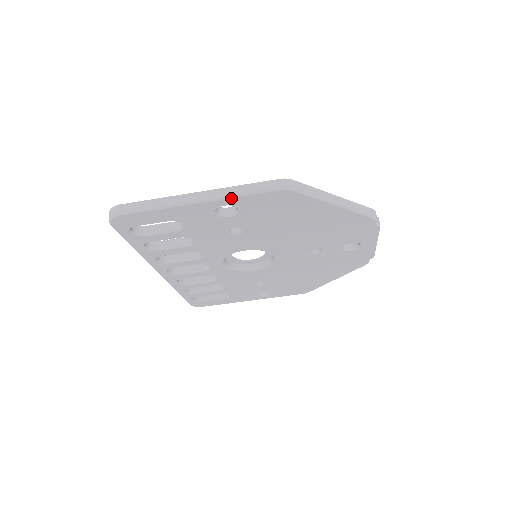
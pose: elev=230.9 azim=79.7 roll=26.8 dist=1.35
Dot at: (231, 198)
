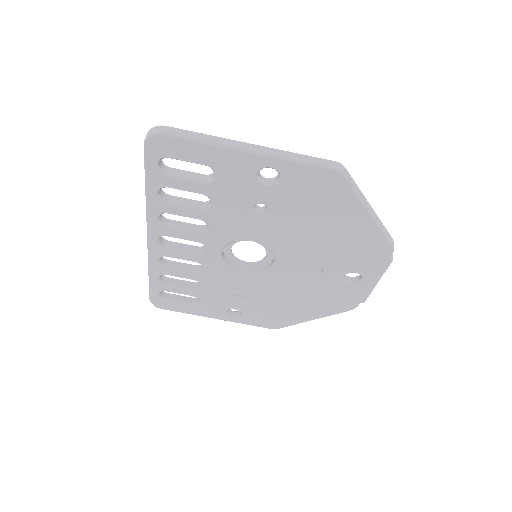
Dot at: (283, 160)
